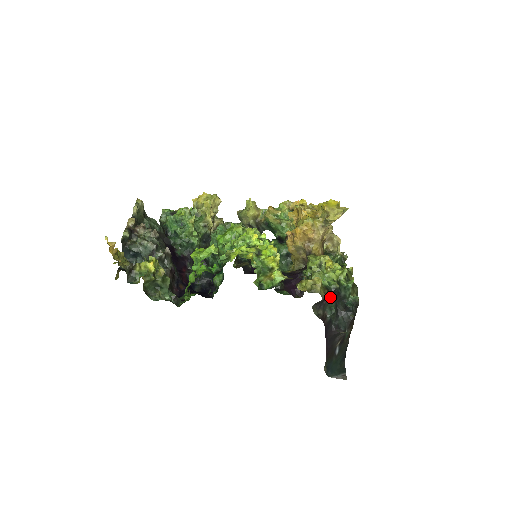
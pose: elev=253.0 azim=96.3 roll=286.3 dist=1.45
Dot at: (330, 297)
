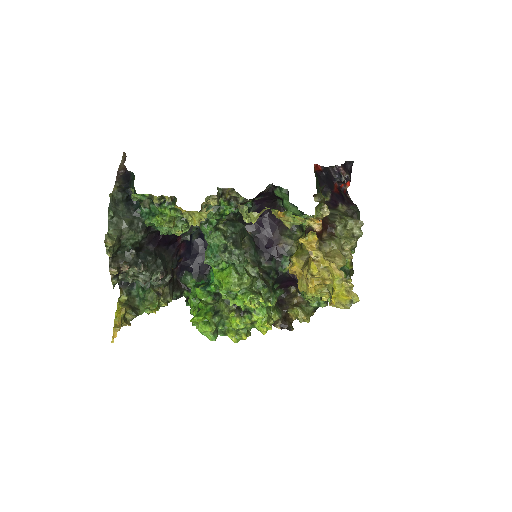
Dot at: occluded
